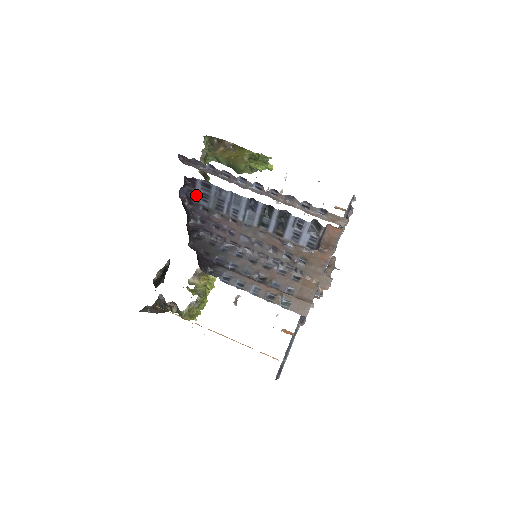
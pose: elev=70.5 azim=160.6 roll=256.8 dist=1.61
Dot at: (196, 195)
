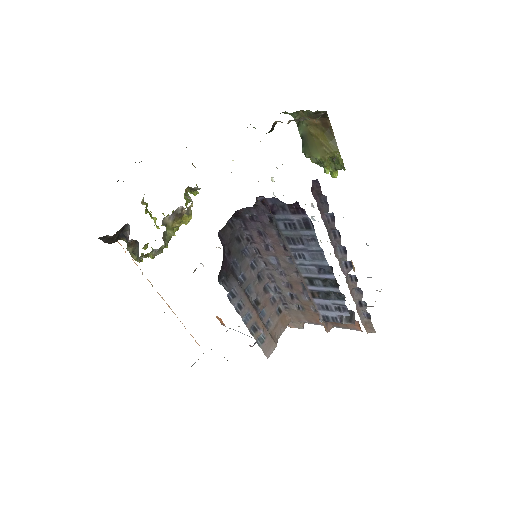
Dot at: (284, 215)
